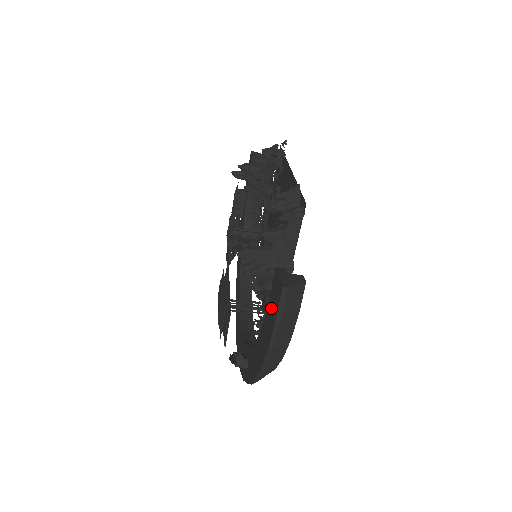
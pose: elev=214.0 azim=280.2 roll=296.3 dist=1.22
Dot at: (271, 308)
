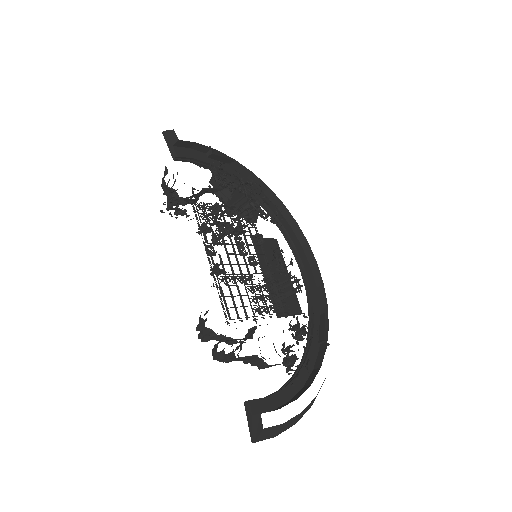
Dot at: occluded
